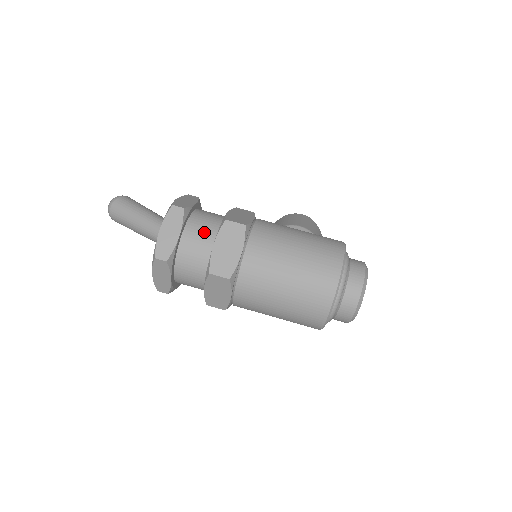
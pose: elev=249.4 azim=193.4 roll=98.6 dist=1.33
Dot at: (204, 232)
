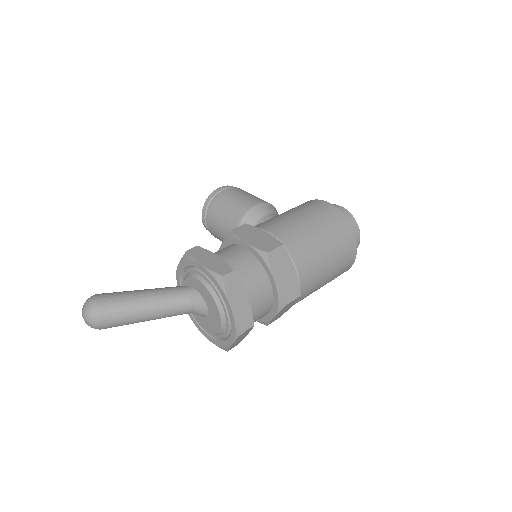
Dot at: (254, 276)
